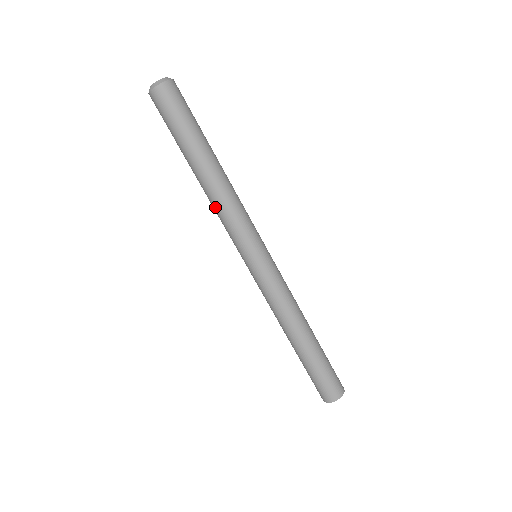
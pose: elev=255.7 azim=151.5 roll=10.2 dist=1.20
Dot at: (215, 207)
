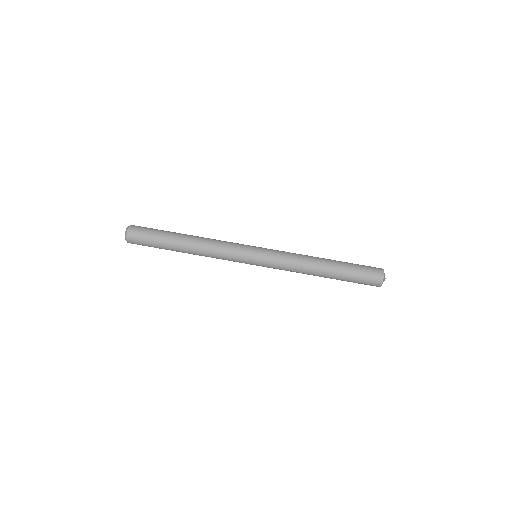
Dot at: (210, 256)
